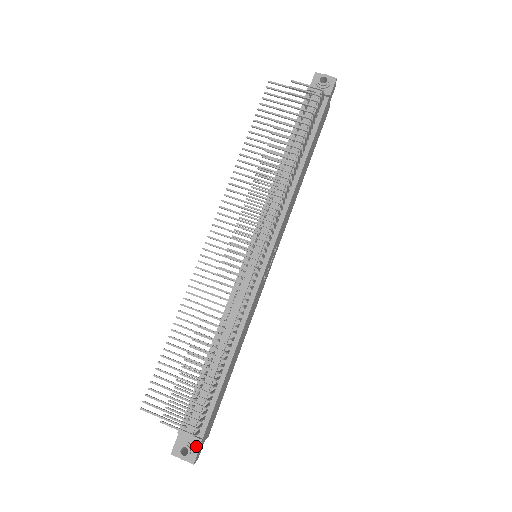
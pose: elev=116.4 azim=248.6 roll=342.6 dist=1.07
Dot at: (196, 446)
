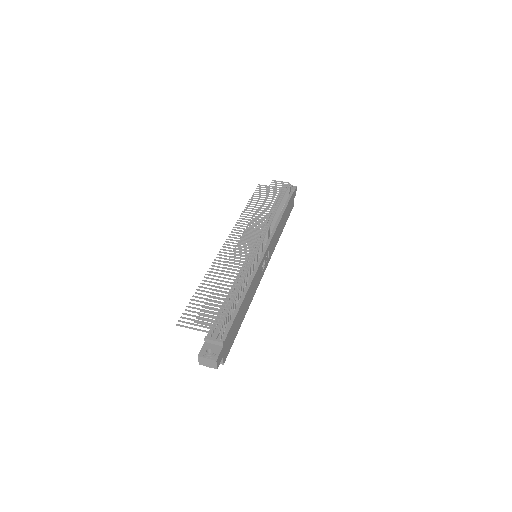
Dot at: (218, 350)
